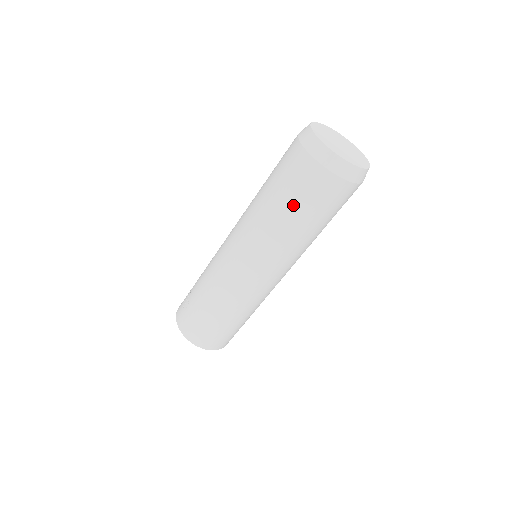
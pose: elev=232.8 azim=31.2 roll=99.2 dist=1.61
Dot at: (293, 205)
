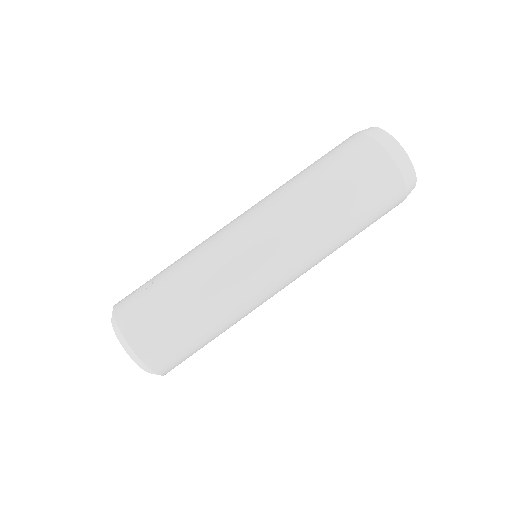
Dot at: (345, 186)
